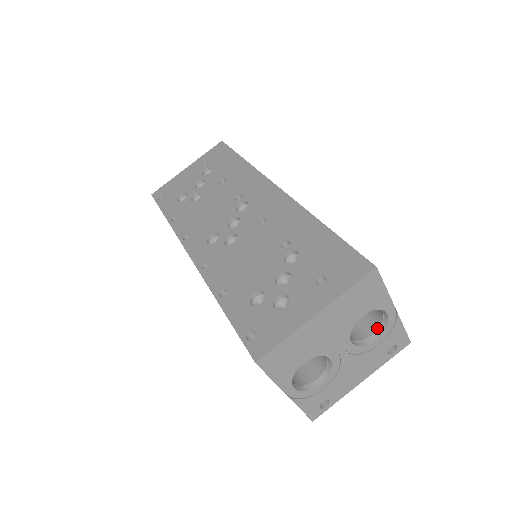
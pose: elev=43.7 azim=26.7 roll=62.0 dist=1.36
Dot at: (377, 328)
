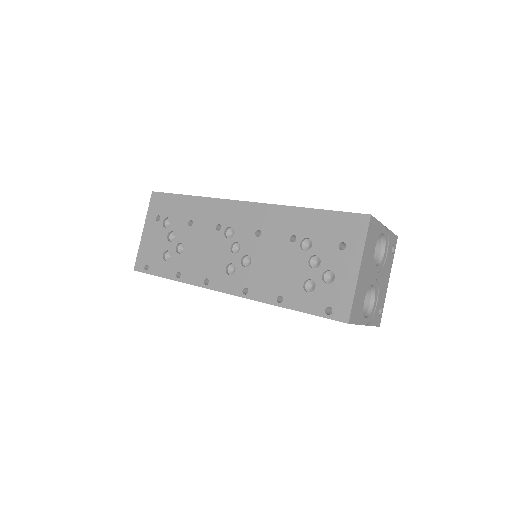
Dot at: (380, 245)
